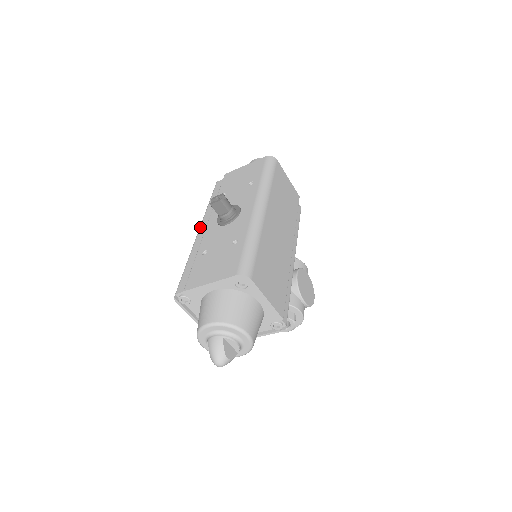
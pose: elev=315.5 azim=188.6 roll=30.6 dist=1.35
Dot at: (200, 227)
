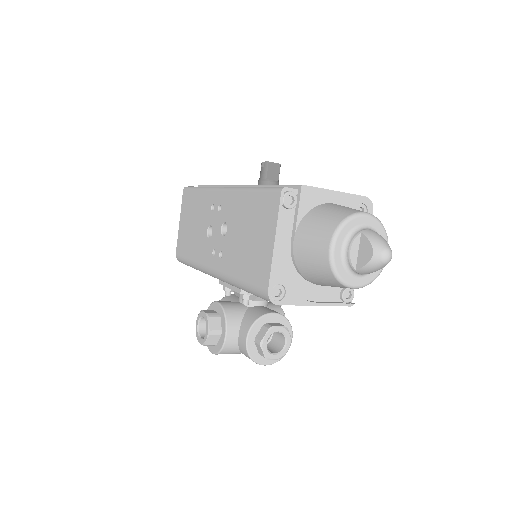
Dot at: occluded
